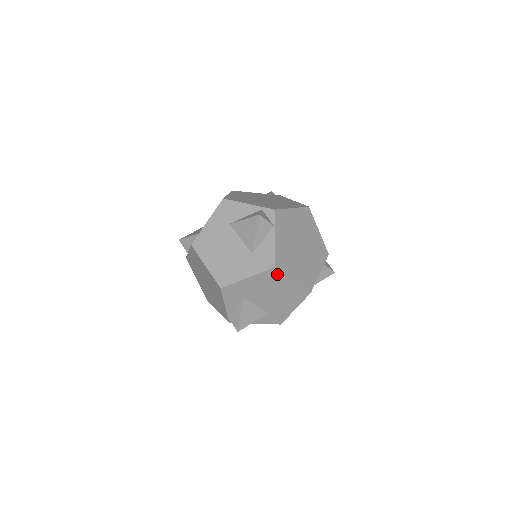
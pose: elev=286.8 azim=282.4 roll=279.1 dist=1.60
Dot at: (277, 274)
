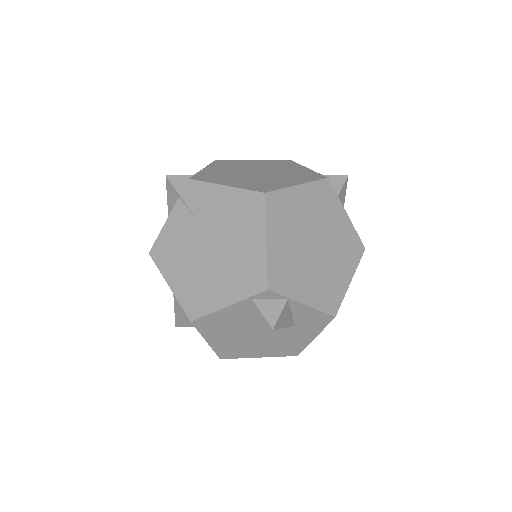
Dot at: occluded
